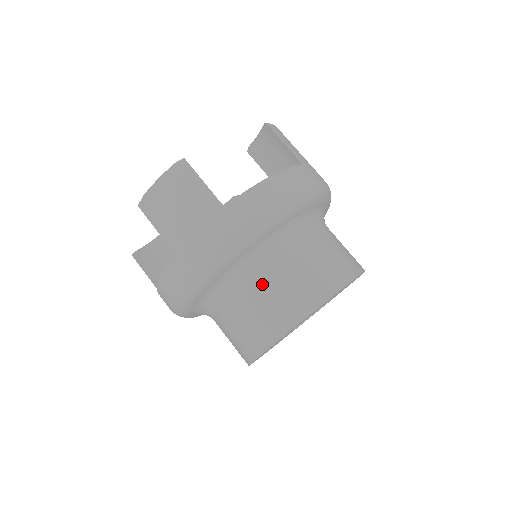
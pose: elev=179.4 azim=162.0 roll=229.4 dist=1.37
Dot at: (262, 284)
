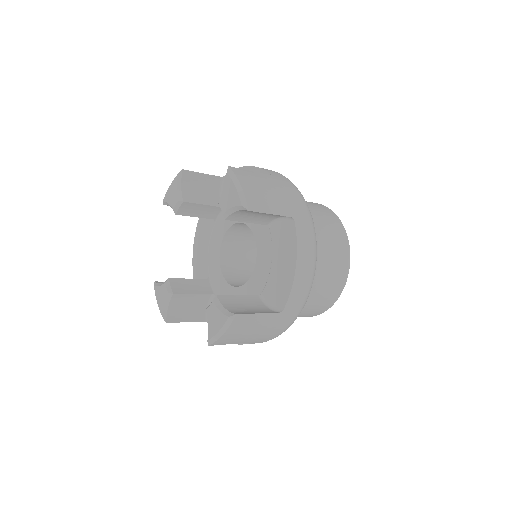
Dot at: (307, 305)
